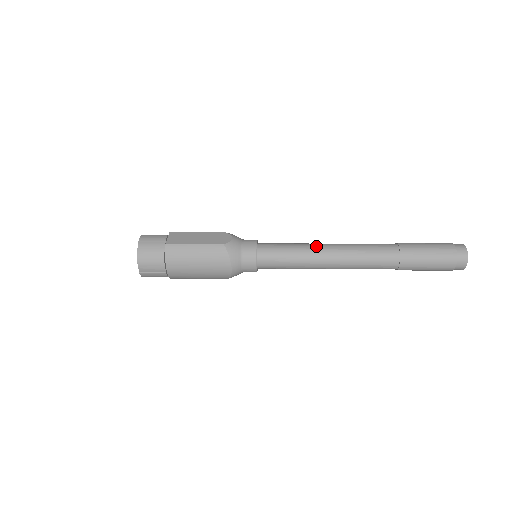
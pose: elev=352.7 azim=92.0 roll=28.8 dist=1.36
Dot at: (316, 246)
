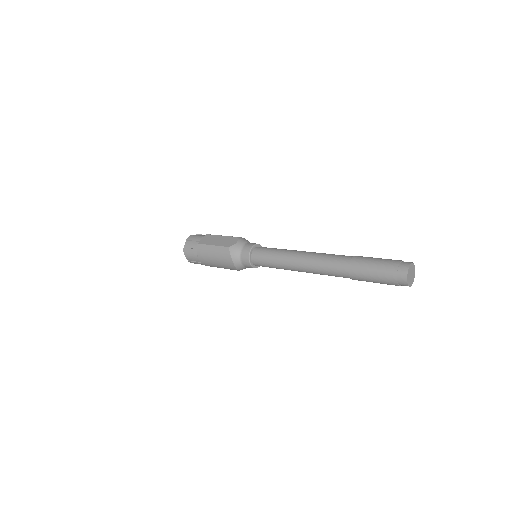
Dot at: (291, 253)
